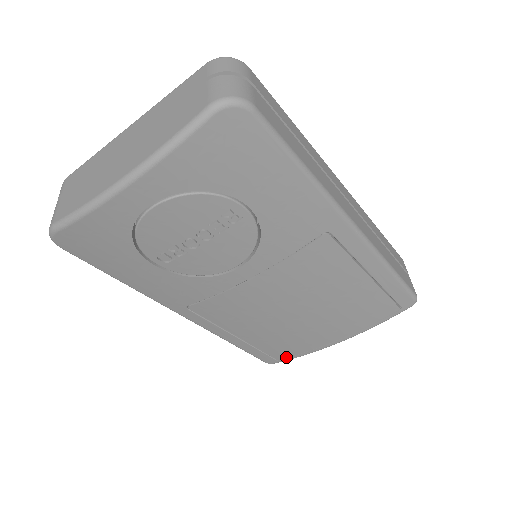
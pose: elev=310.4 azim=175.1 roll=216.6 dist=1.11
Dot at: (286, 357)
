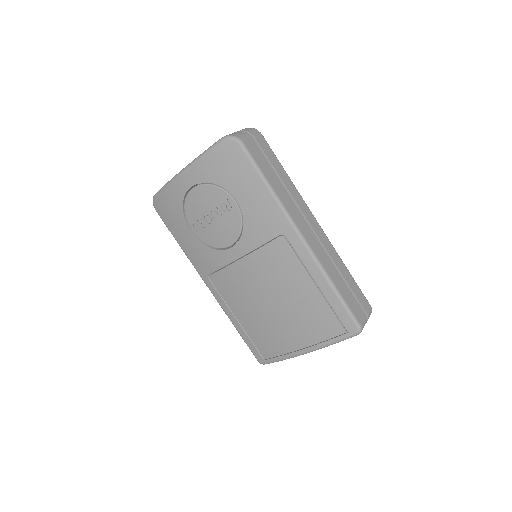
Dot at: (269, 357)
